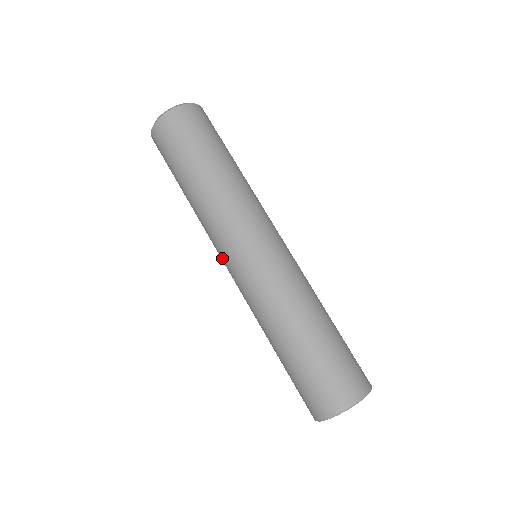
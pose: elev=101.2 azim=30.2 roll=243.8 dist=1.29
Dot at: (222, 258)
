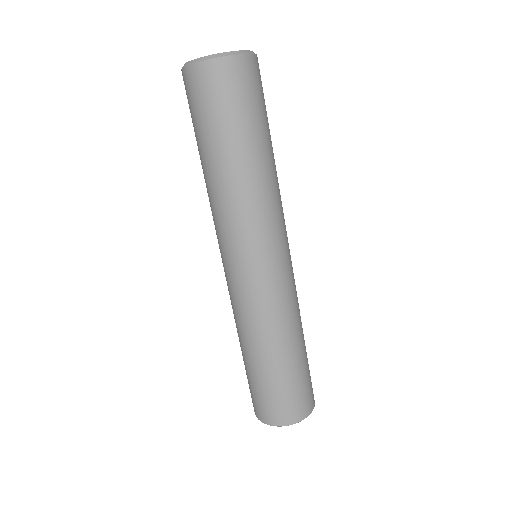
Dot at: occluded
